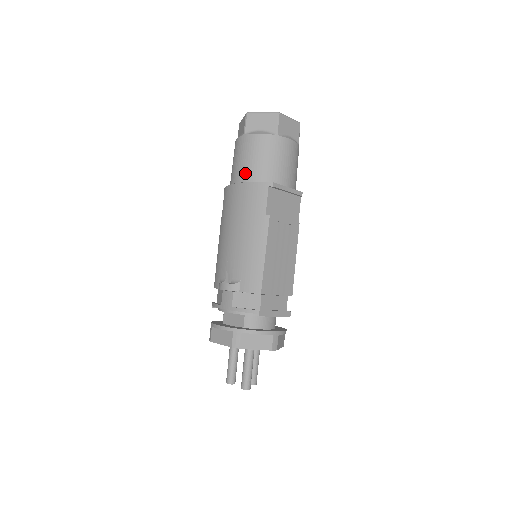
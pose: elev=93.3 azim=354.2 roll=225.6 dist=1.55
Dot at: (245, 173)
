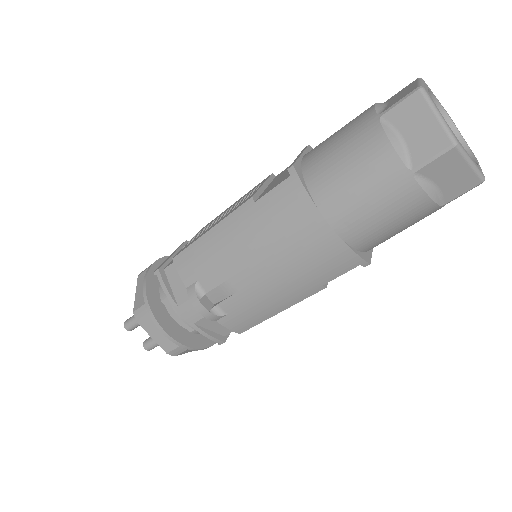
Dot at: (352, 227)
